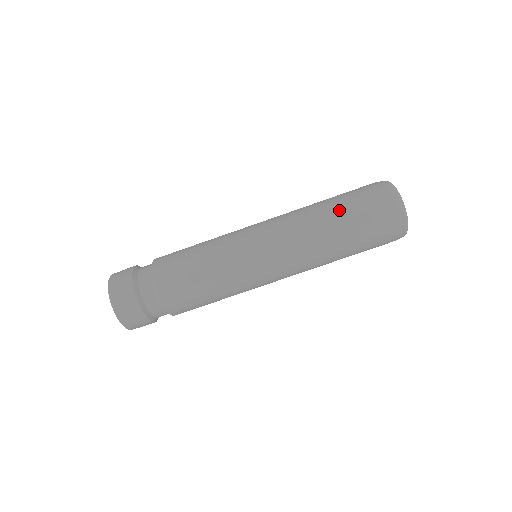
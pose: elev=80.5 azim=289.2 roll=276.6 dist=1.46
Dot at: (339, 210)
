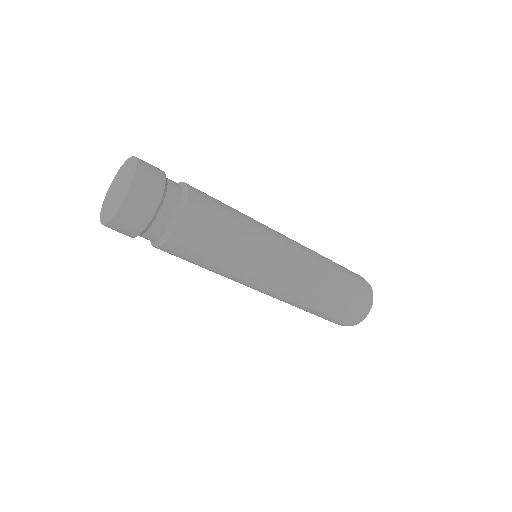
Dot at: (341, 273)
